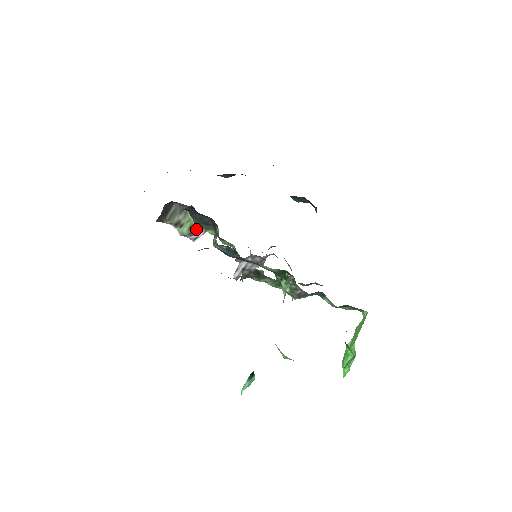
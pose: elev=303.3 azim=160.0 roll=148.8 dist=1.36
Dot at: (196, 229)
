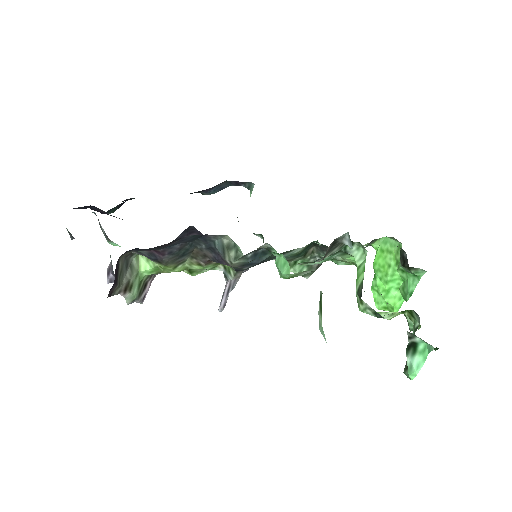
Dot at: (144, 283)
